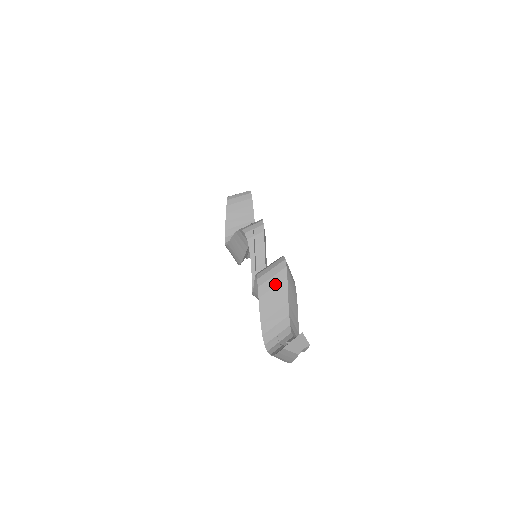
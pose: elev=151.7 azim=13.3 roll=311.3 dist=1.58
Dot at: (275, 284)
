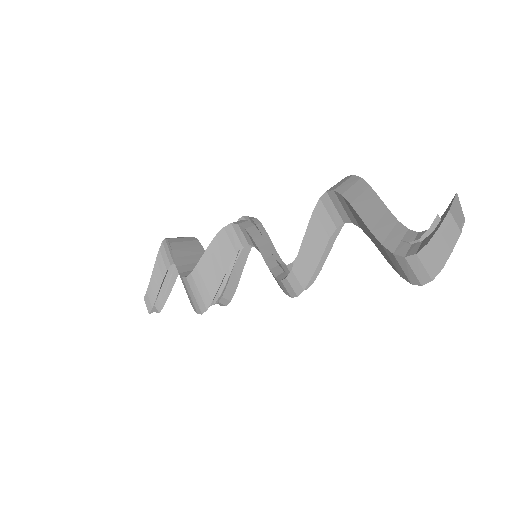
Dot at: (361, 191)
